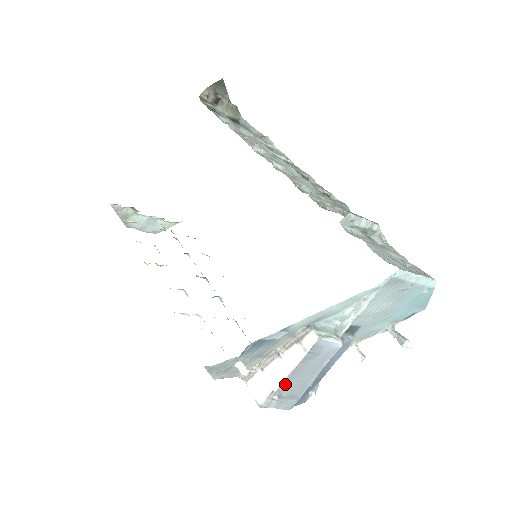
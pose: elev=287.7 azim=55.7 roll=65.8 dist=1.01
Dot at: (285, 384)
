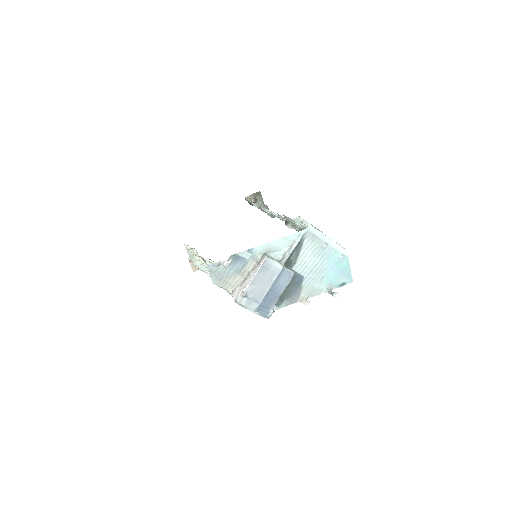
Dot at: (250, 287)
